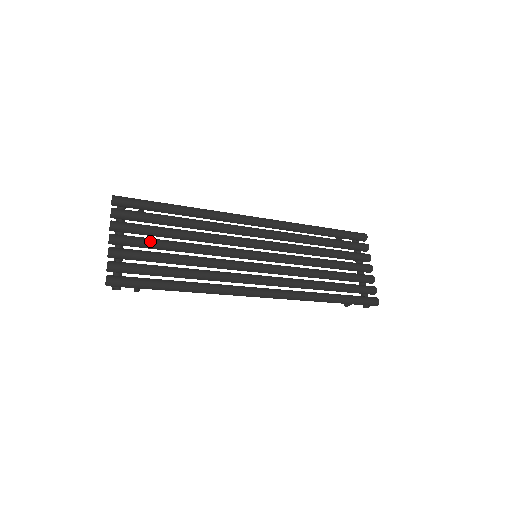
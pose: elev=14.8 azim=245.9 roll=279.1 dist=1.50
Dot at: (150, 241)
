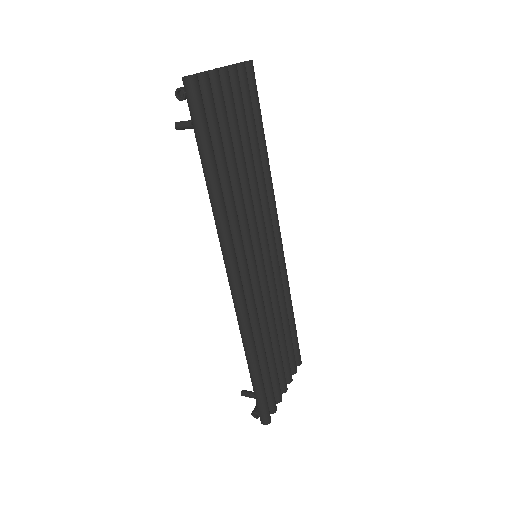
Dot at: (237, 120)
